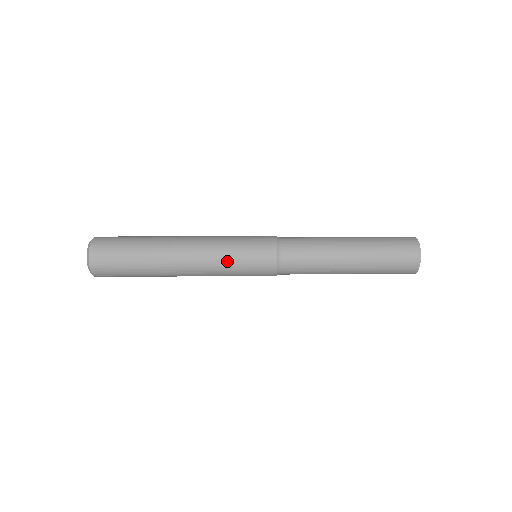
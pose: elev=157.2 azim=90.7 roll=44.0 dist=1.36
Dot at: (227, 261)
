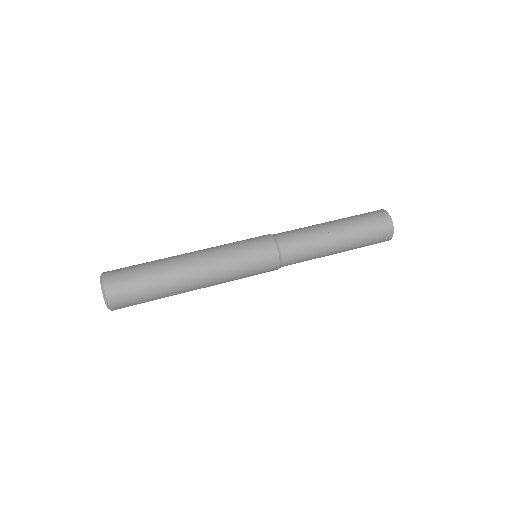
Dot at: (236, 270)
